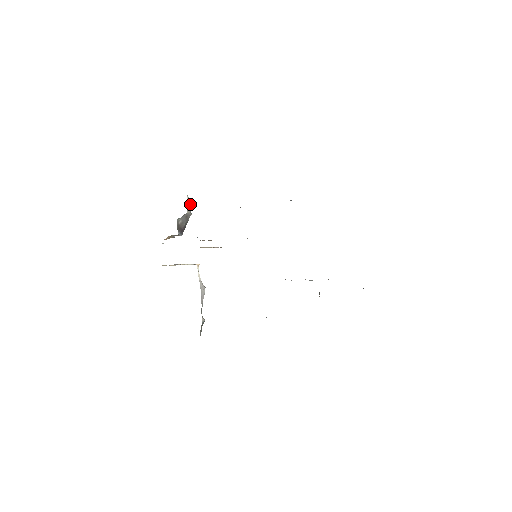
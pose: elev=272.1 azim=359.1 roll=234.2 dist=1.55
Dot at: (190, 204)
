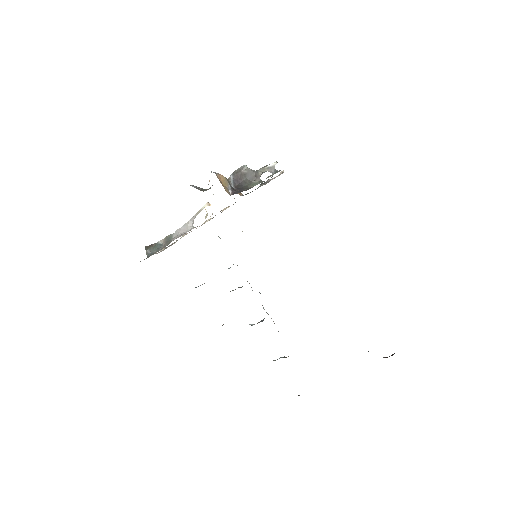
Dot at: (270, 170)
